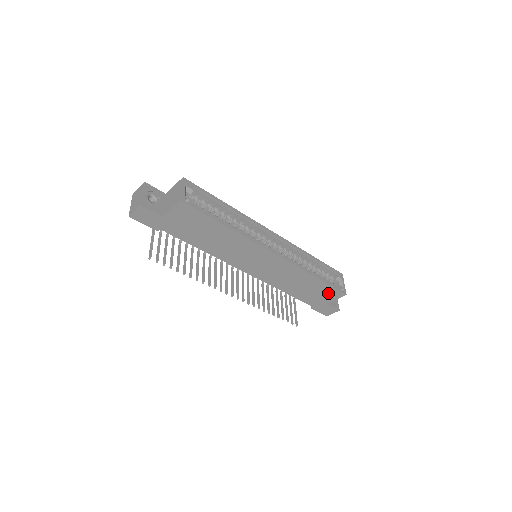
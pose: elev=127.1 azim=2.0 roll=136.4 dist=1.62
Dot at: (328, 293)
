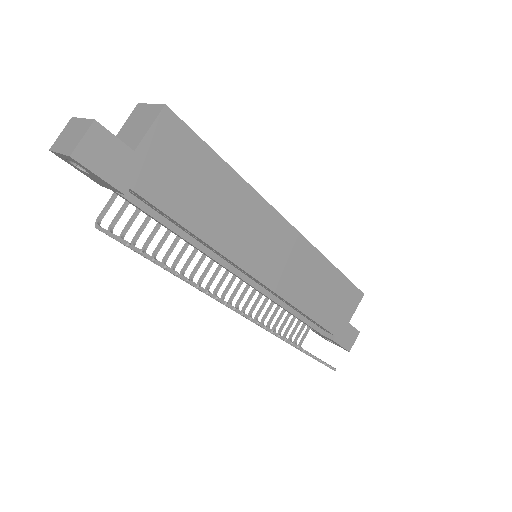
Dot at: (347, 298)
